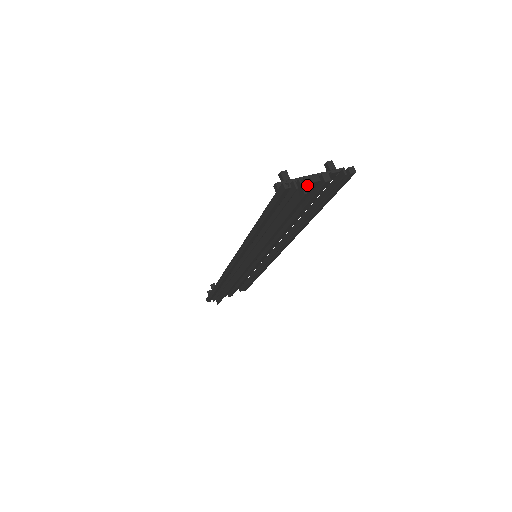
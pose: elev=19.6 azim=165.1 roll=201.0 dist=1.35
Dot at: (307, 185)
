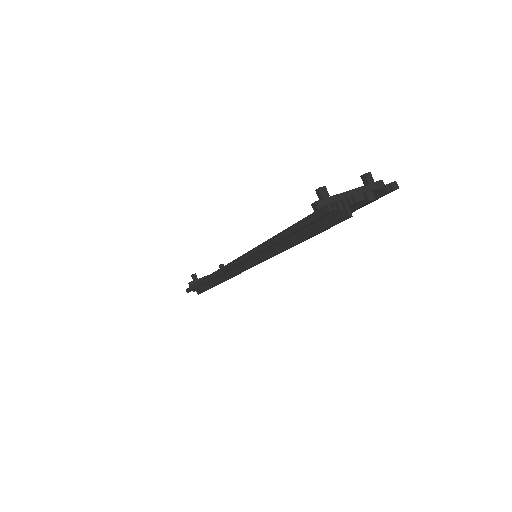
Dot at: occluded
